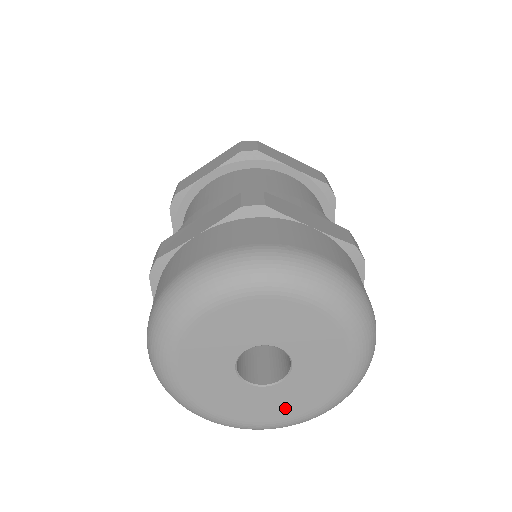
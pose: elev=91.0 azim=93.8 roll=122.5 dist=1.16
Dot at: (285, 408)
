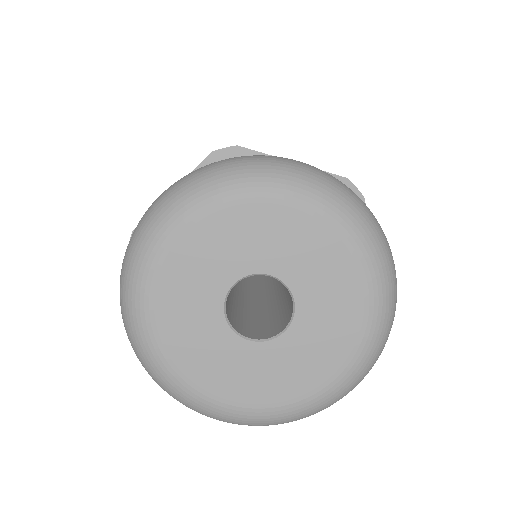
Dot at: (221, 376)
